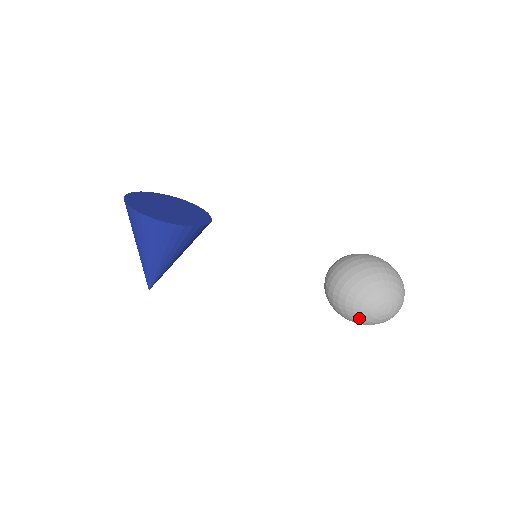
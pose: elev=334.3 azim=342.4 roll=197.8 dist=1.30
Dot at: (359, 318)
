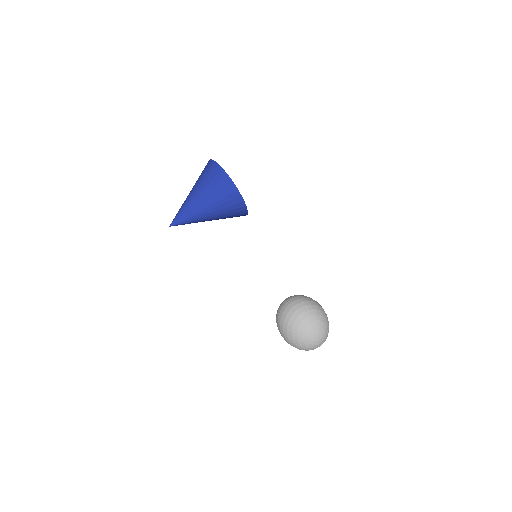
Dot at: (299, 333)
